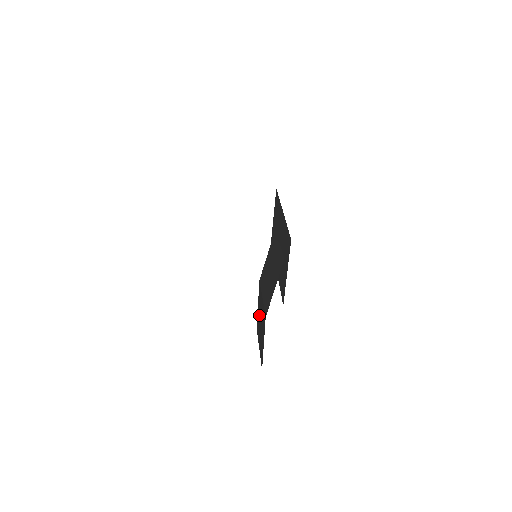
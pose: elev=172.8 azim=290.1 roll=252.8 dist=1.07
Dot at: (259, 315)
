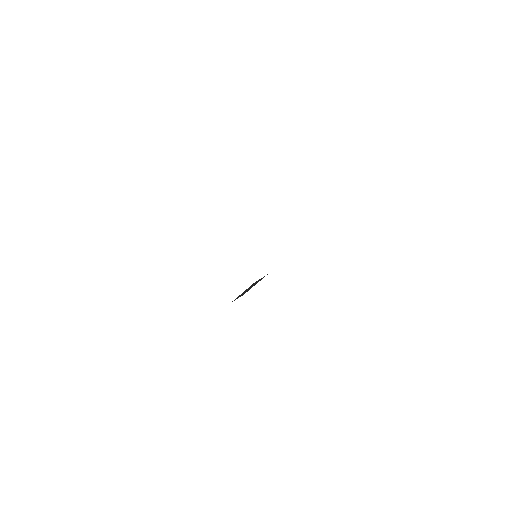
Dot at: occluded
